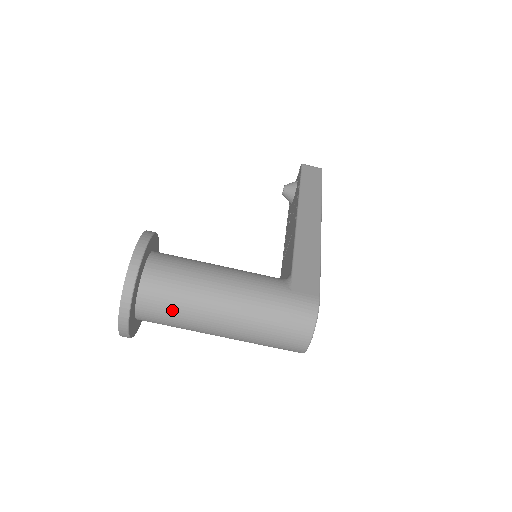
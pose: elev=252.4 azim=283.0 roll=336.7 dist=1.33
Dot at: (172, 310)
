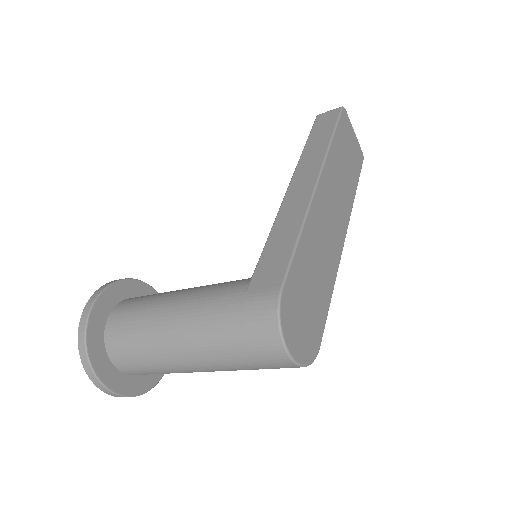
Dot at: (139, 359)
